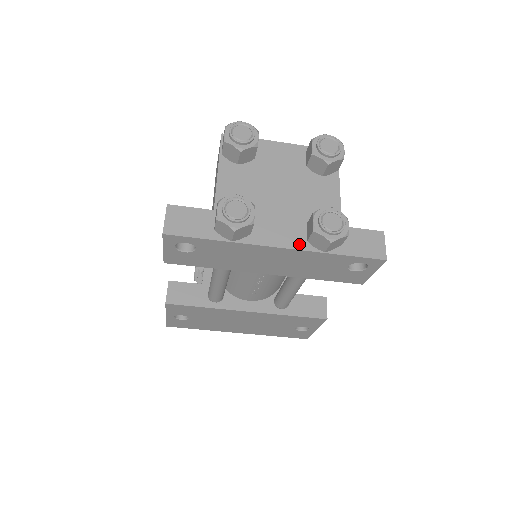
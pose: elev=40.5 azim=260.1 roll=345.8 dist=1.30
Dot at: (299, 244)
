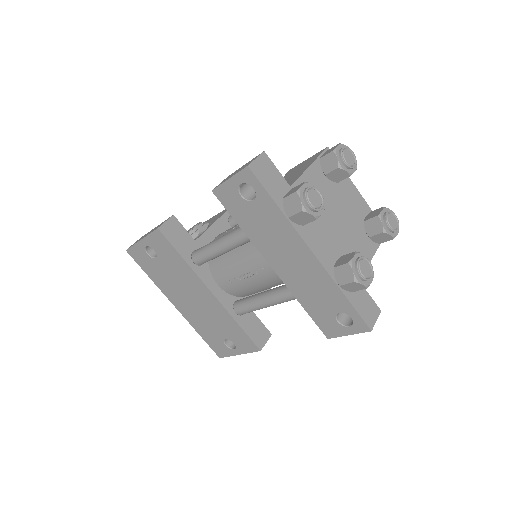
Dot at: (327, 264)
